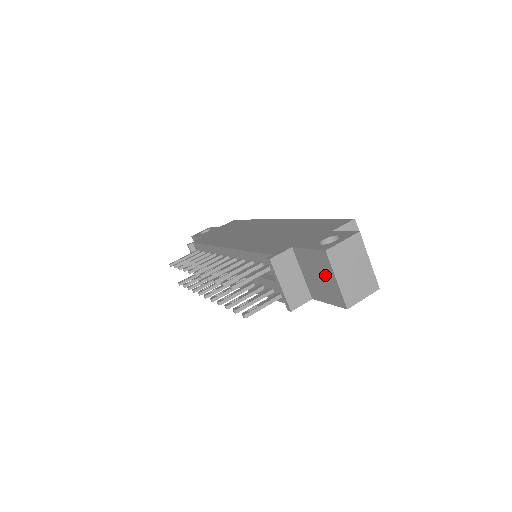
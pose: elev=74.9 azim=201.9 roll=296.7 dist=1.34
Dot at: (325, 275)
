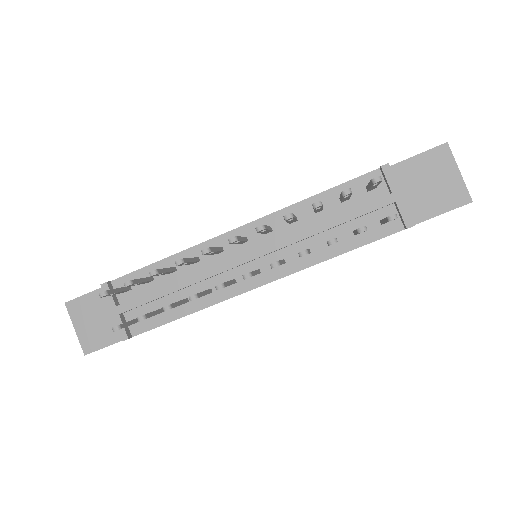
Dot at: (441, 175)
